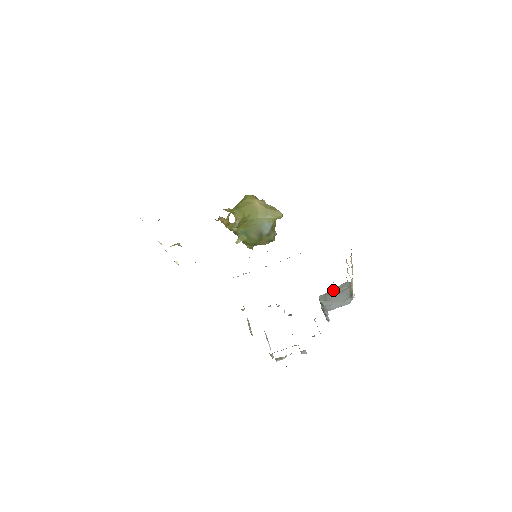
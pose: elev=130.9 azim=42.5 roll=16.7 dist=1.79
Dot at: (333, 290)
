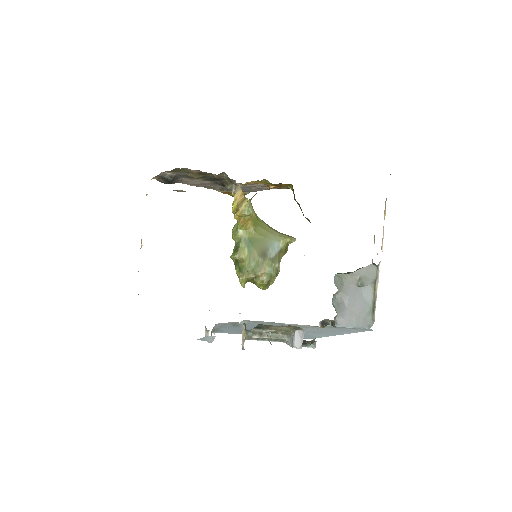
Dot at: (353, 274)
